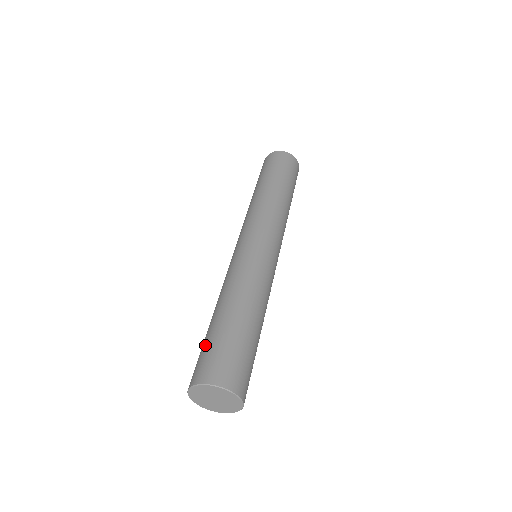
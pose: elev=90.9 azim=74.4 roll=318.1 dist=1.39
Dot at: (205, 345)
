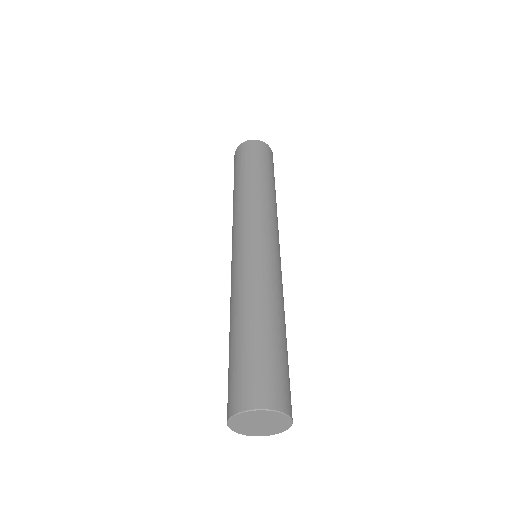
Dot at: (230, 368)
